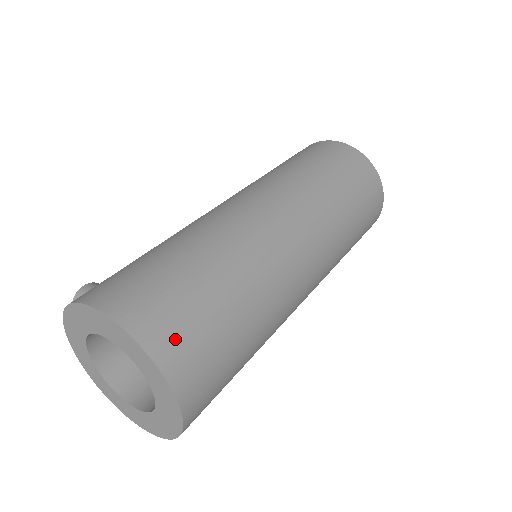
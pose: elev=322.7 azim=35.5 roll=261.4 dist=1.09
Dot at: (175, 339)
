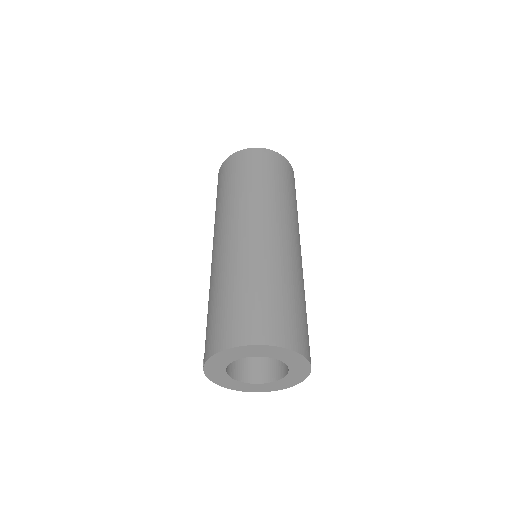
Dot at: (255, 328)
